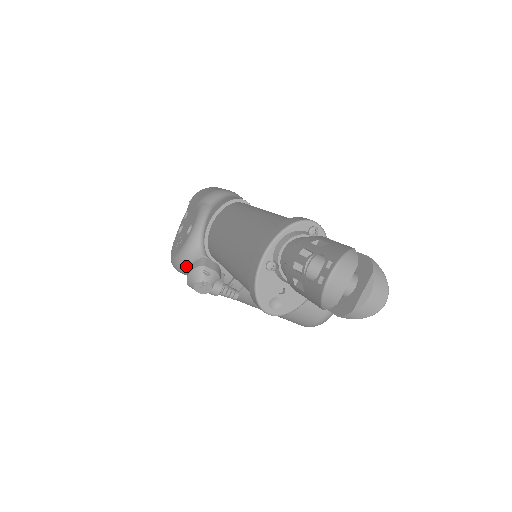
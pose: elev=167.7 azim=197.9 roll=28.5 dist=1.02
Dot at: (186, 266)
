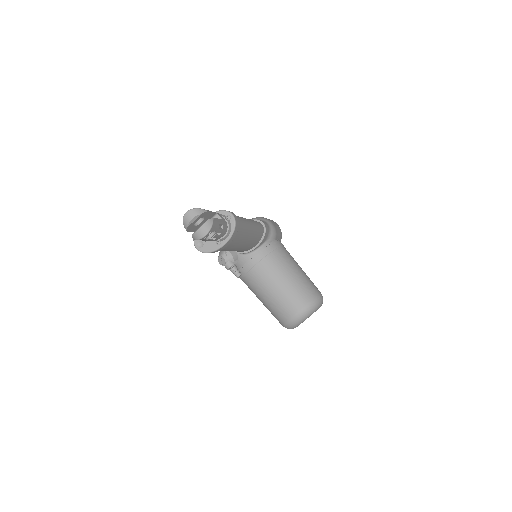
Dot at: occluded
